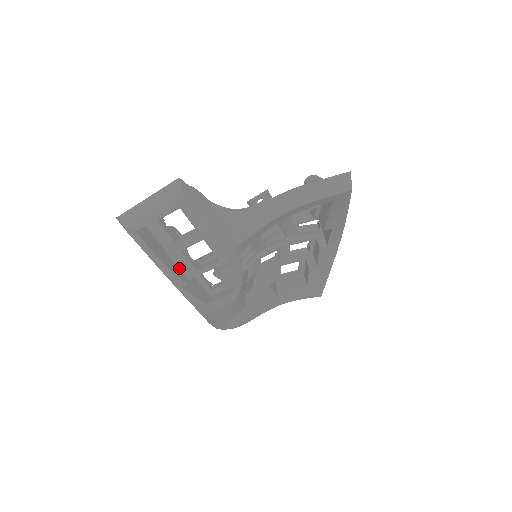
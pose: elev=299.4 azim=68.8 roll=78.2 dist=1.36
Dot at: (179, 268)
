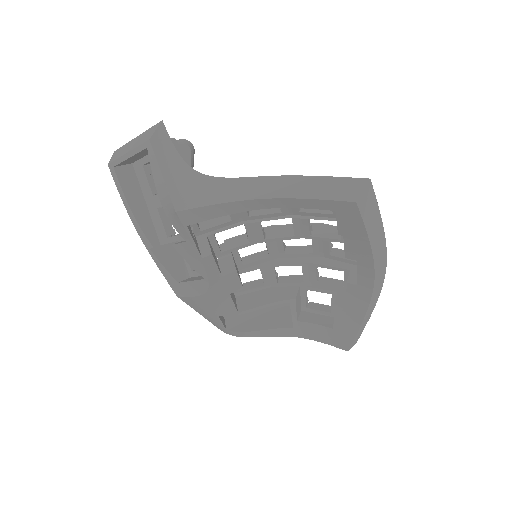
Dot at: (154, 227)
